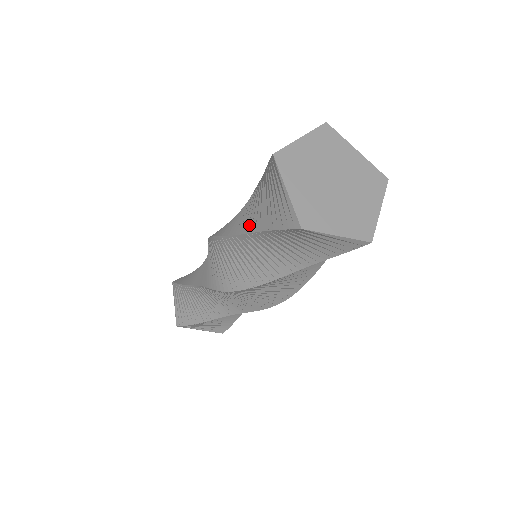
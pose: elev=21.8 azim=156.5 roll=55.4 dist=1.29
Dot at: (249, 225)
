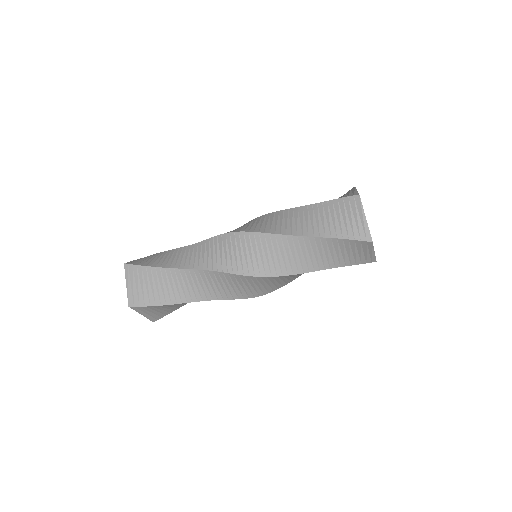
Dot at: (309, 231)
